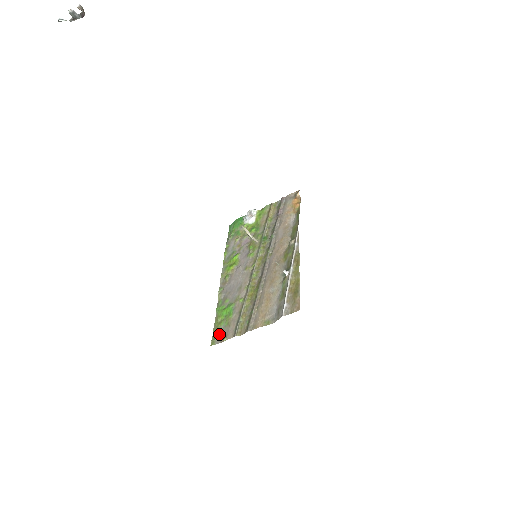
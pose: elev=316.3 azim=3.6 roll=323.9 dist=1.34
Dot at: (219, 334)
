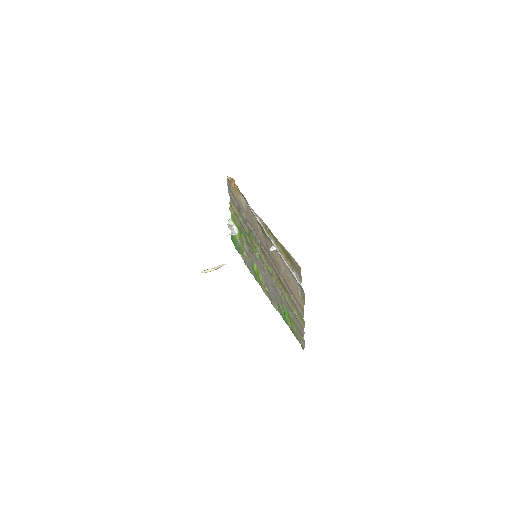
Dot at: (299, 337)
